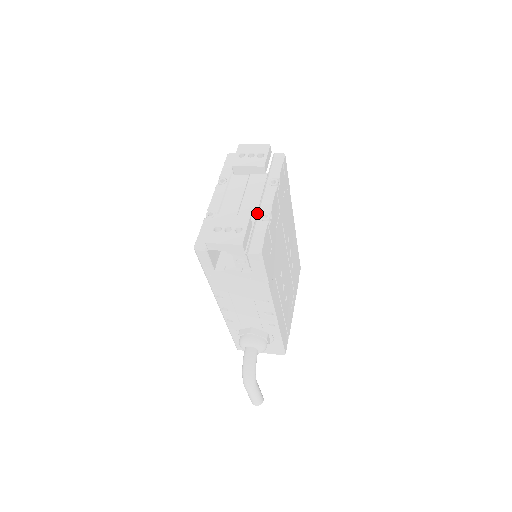
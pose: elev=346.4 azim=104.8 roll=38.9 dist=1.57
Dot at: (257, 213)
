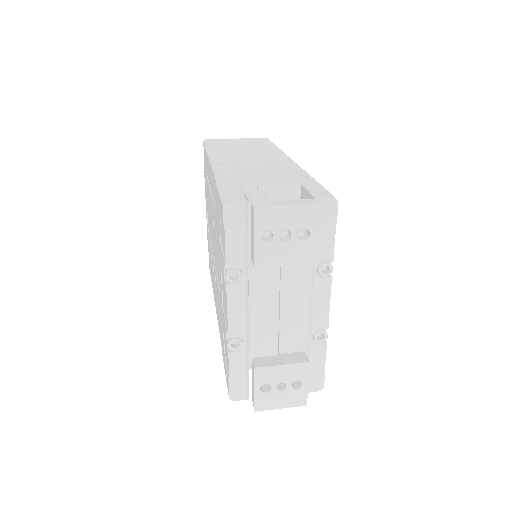
Dot at: (307, 330)
